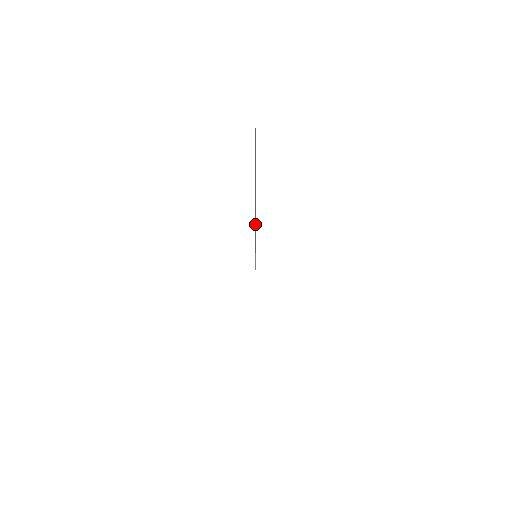
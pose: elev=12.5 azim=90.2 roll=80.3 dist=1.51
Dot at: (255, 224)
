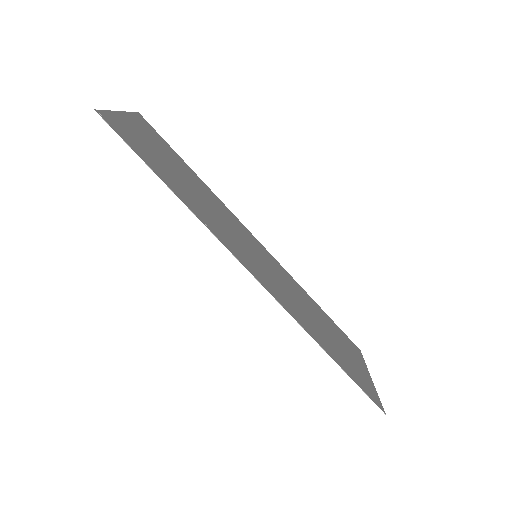
Dot at: (125, 130)
